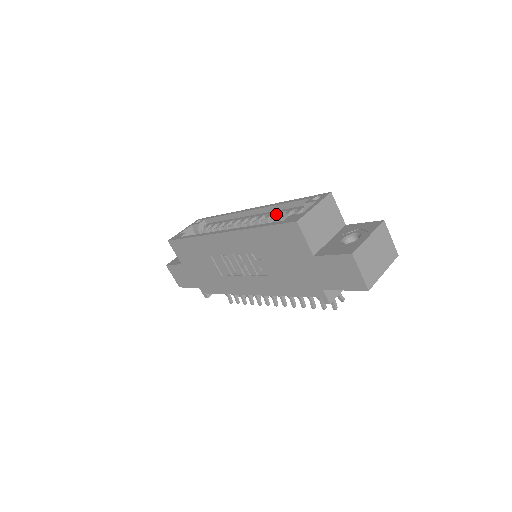
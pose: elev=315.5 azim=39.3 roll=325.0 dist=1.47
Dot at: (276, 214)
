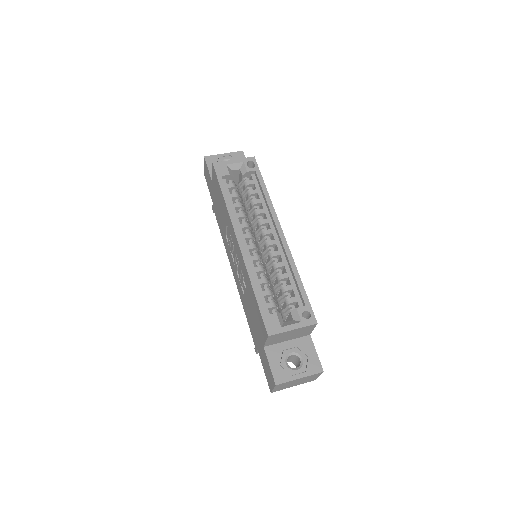
Dot at: (283, 274)
